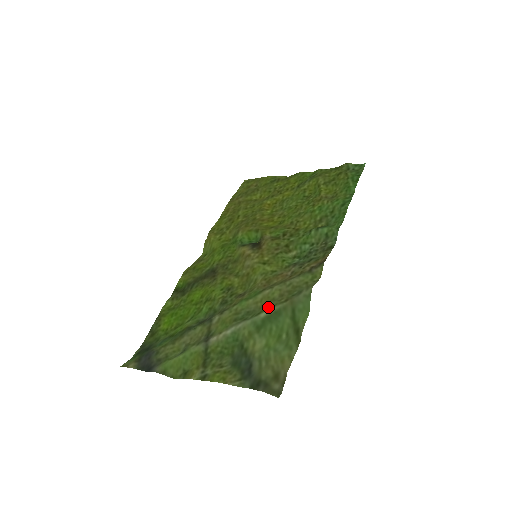
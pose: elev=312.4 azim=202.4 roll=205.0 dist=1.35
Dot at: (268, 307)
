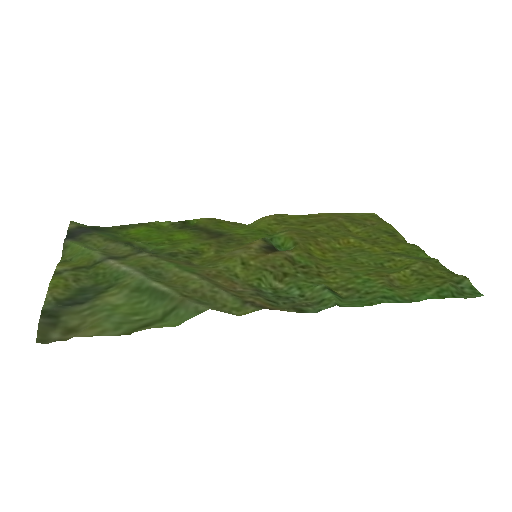
Dot at: (170, 285)
